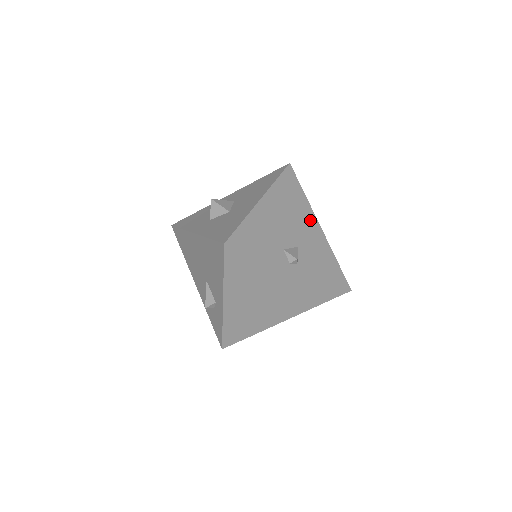
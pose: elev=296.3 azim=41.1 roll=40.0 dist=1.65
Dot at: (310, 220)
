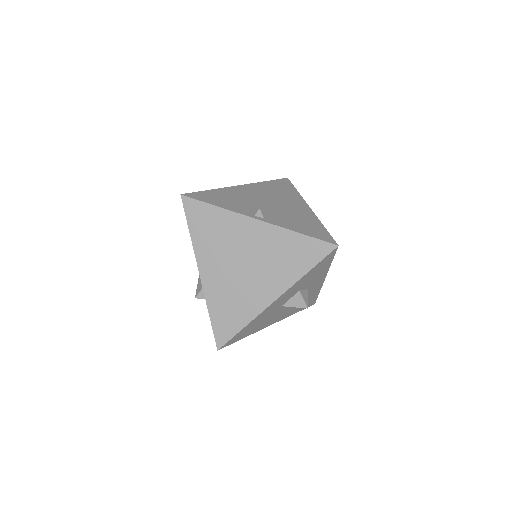
Dot at: (297, 203)
